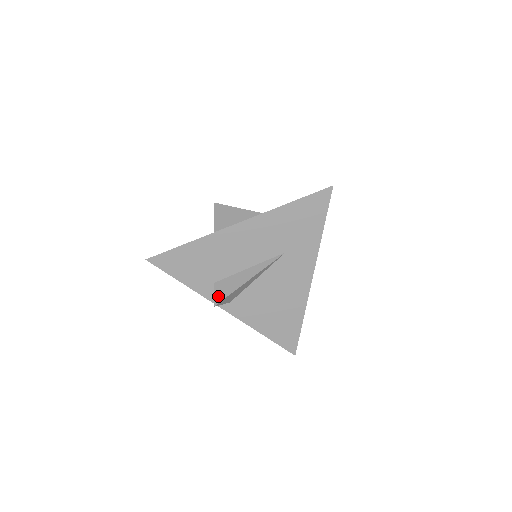
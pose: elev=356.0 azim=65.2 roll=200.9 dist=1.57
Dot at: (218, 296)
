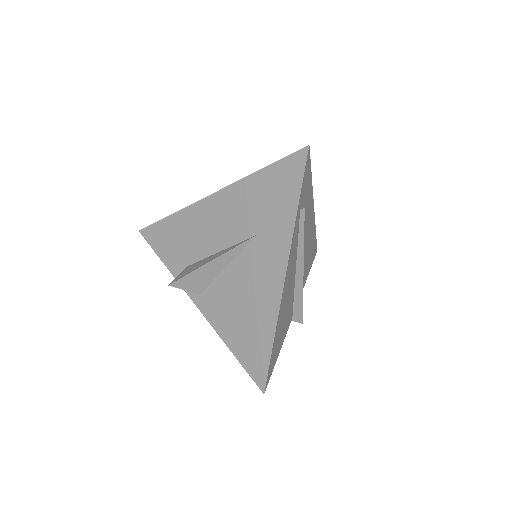
Dot at: (179, 276)
